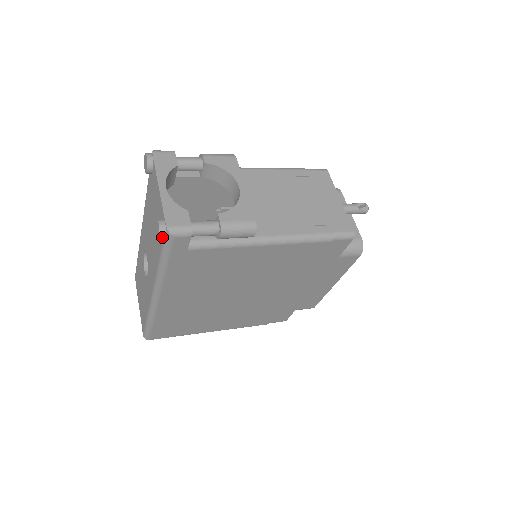
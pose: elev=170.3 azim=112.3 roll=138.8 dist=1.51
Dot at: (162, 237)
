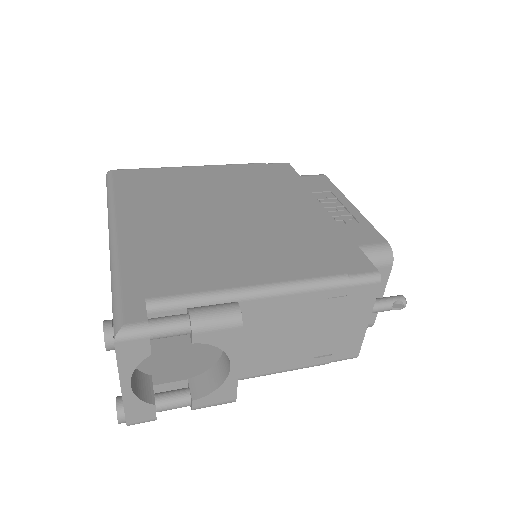
Dot at: occluded
